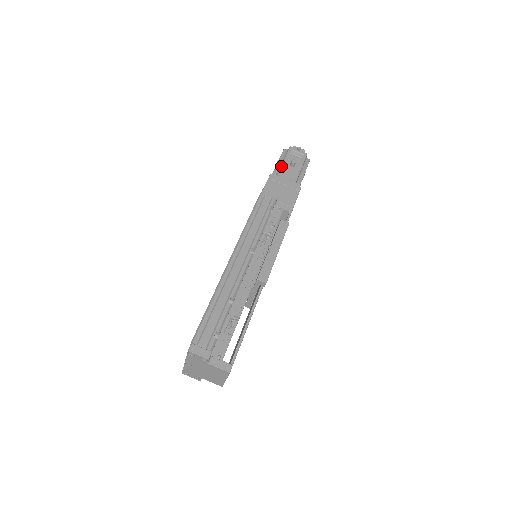
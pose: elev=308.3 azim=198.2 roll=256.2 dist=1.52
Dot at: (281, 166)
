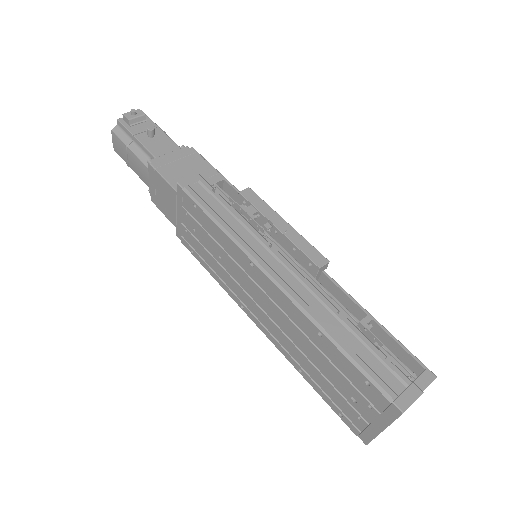
Dot at: (143, 146)
